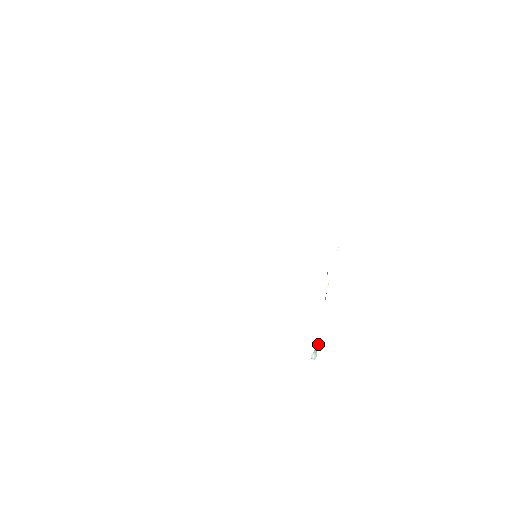
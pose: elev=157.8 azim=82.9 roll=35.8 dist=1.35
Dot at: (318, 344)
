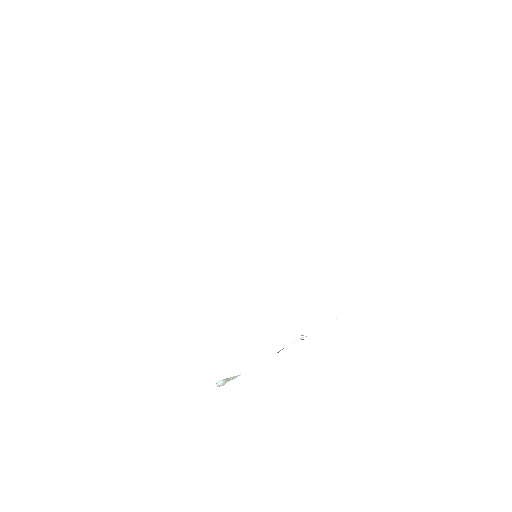
Dot at: (235, 377)
